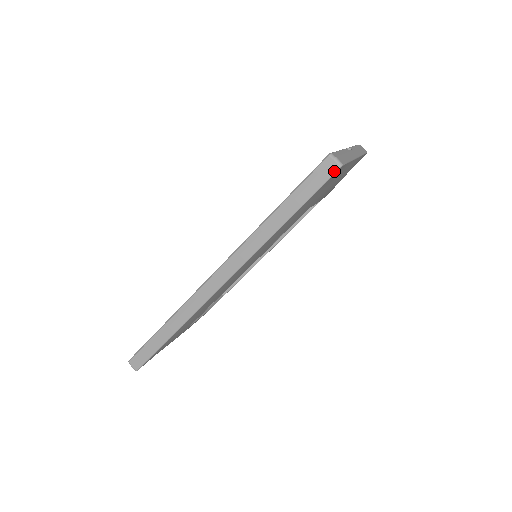
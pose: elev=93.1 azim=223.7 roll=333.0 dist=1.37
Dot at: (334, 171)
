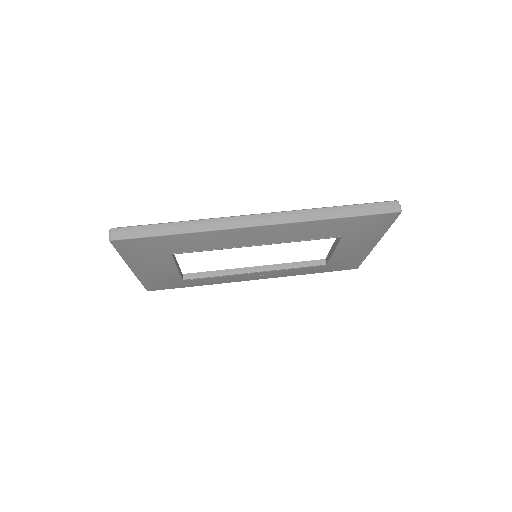
Dot at: (395, 211)
